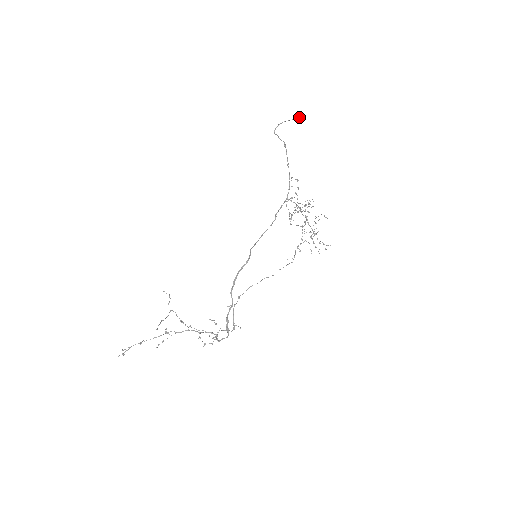
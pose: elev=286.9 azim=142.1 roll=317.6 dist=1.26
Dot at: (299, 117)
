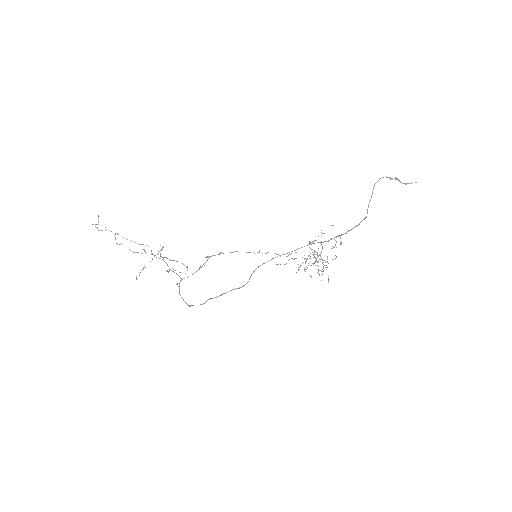
Dot at: (412, 183)
